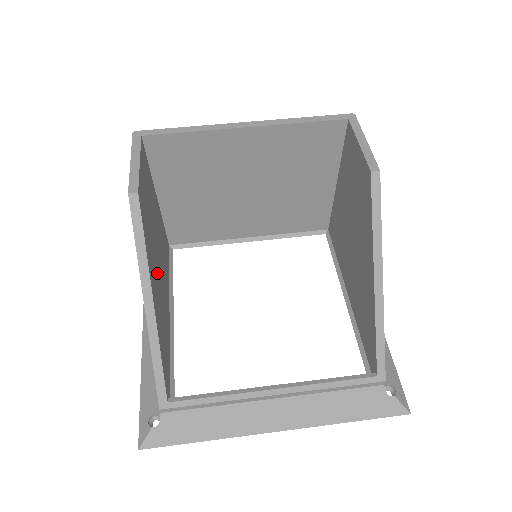
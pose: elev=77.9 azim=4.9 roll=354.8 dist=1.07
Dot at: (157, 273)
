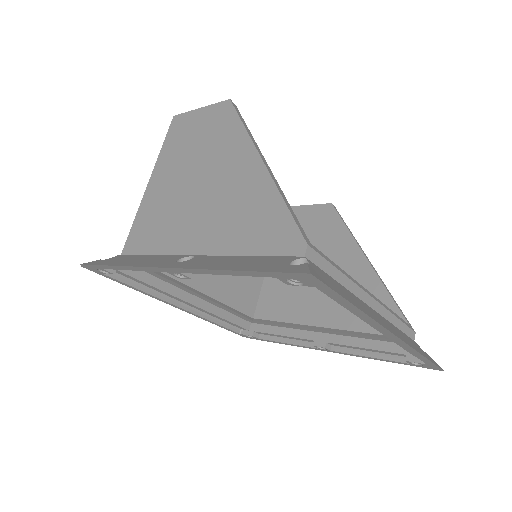
Dot at: occluded
